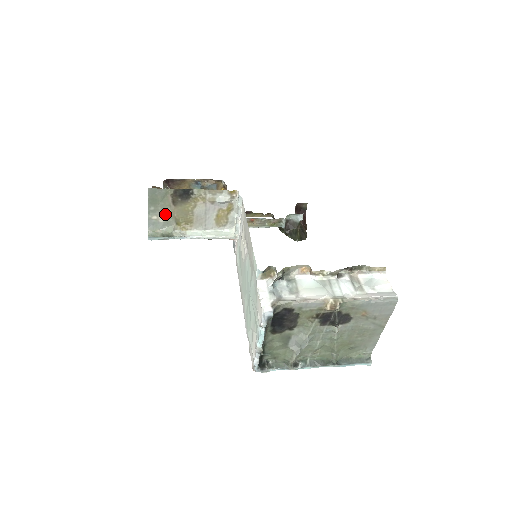
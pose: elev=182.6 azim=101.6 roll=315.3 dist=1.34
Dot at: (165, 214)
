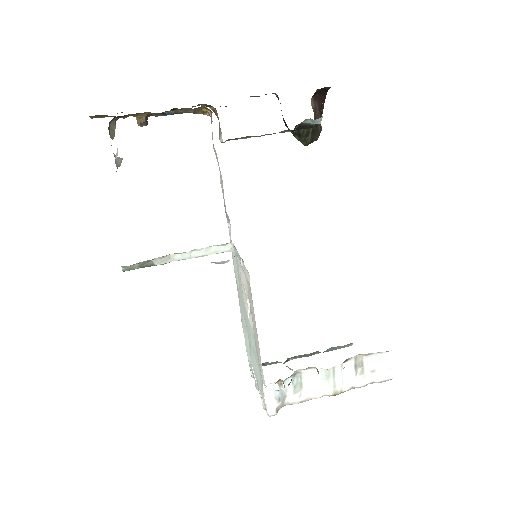
Dot at: occluded
